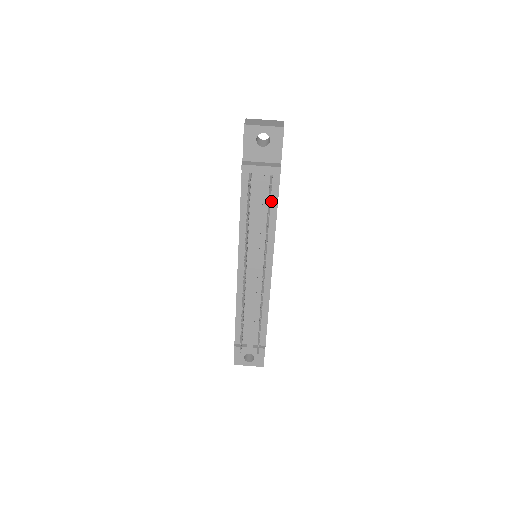
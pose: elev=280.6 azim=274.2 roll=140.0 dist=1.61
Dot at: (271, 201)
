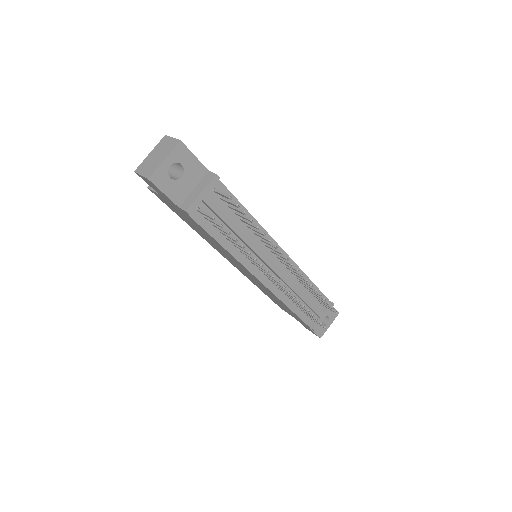
Dot at: occluded
